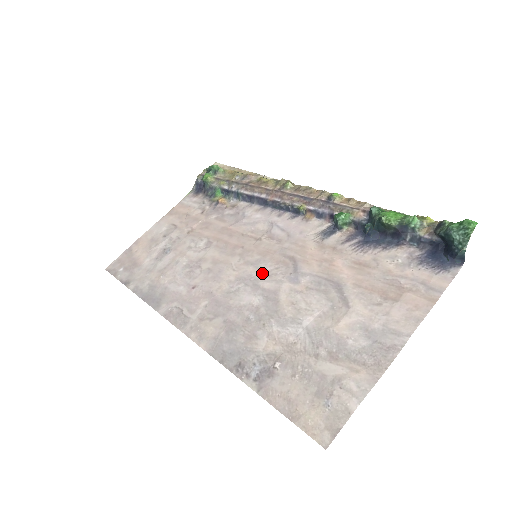
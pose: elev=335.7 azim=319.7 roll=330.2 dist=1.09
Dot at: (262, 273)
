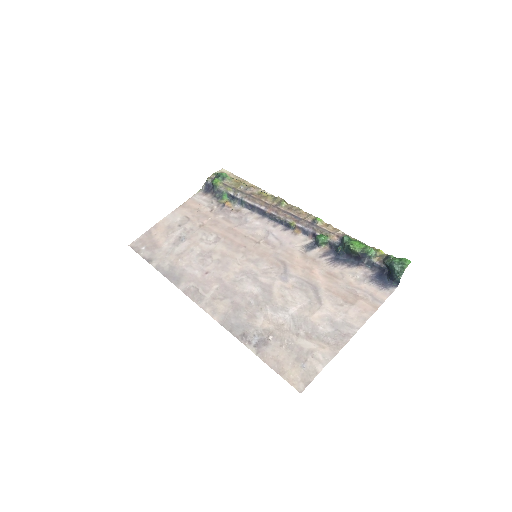
Dot at: (260, 270)
